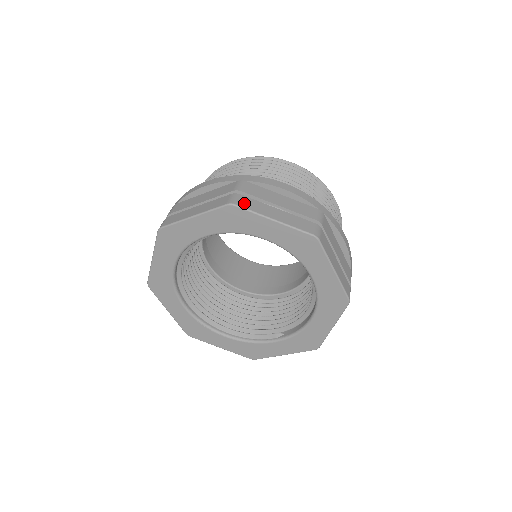
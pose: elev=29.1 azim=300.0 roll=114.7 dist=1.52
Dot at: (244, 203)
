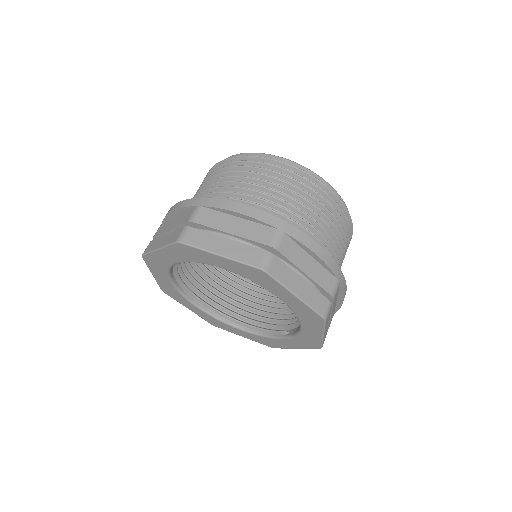
Dot at: (192, 239)
